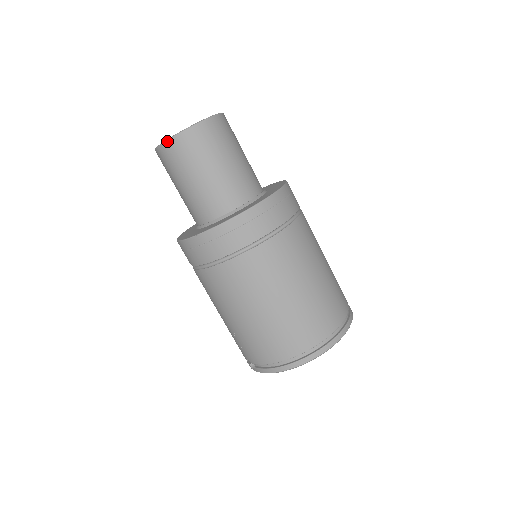
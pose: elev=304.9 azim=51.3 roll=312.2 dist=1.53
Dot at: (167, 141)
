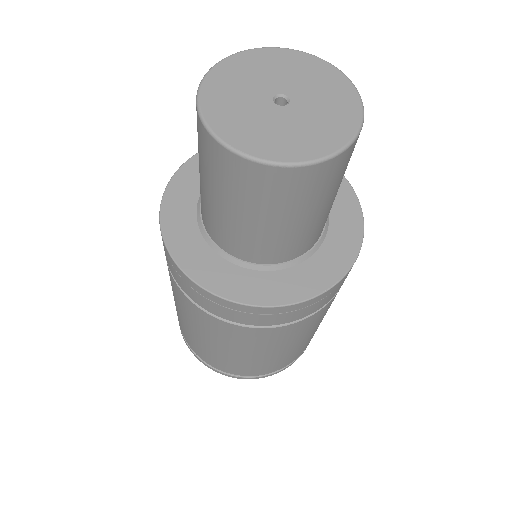
Dot at: (199, 118)
